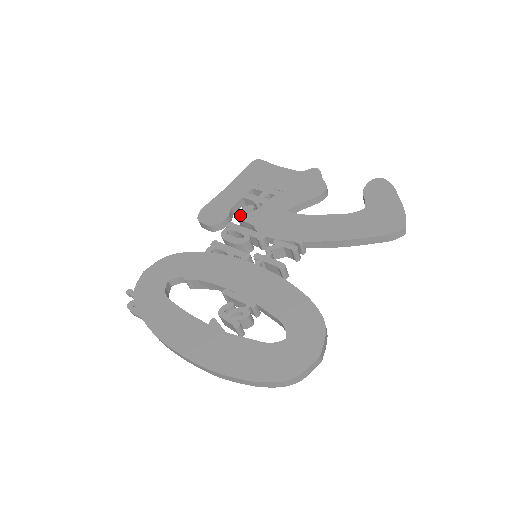
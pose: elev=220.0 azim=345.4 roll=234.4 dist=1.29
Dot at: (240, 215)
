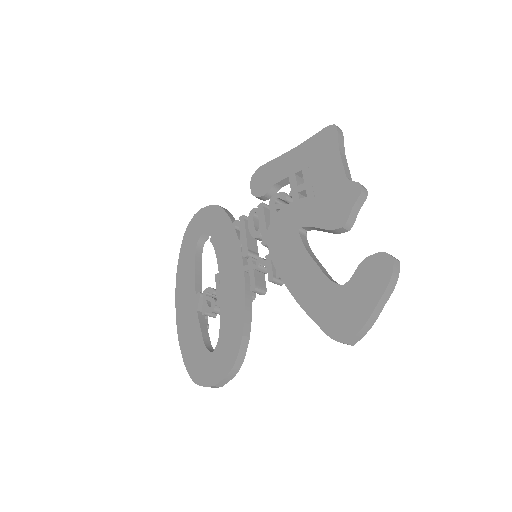
Dot at: (272, 200)
